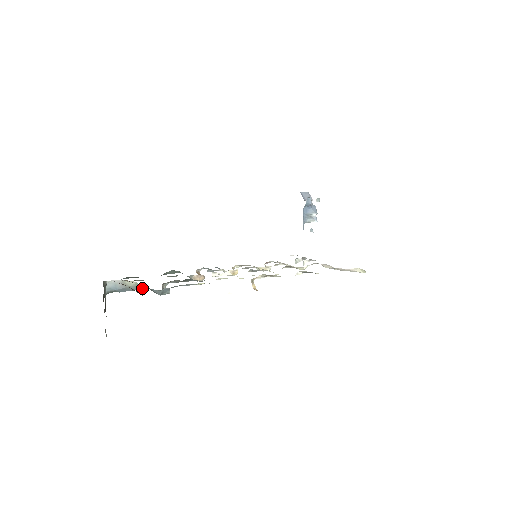
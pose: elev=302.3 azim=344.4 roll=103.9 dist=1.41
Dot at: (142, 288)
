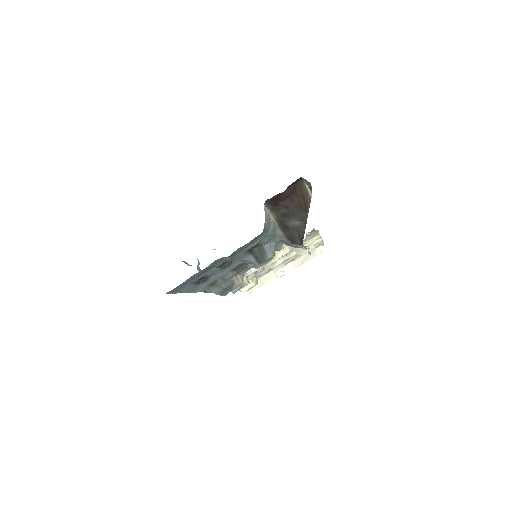
Dot at: (274, 231)
